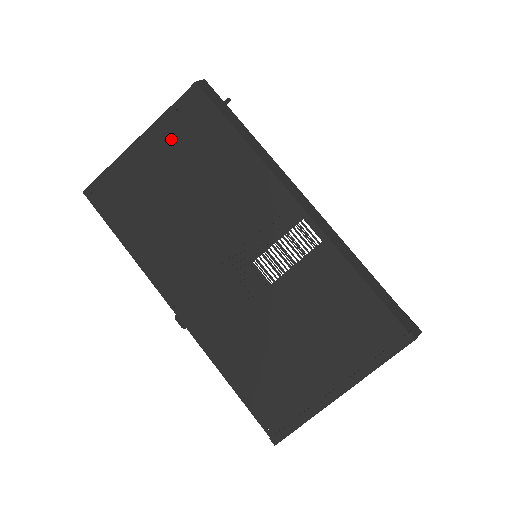
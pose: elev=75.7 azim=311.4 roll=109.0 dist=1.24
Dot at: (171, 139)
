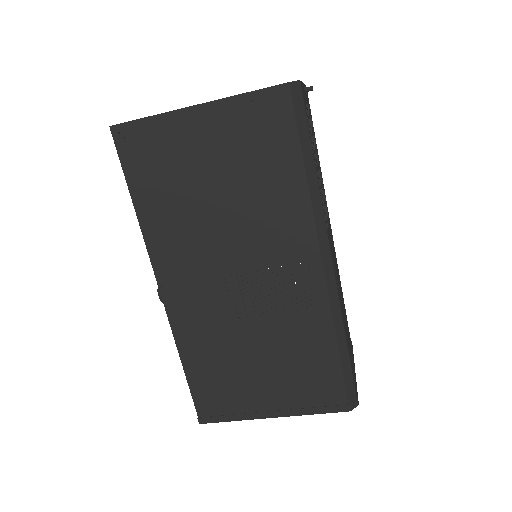
Dot at: (232, 129)
